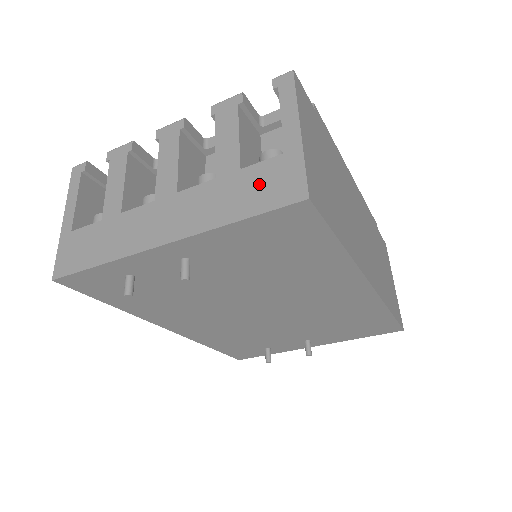
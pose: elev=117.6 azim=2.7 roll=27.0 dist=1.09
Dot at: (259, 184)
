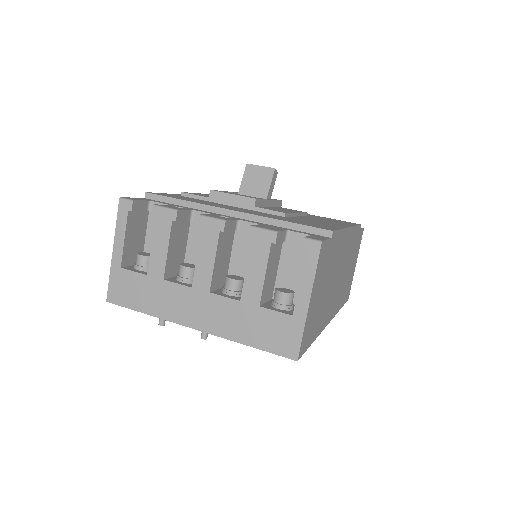
Dot at: (269, 328)
